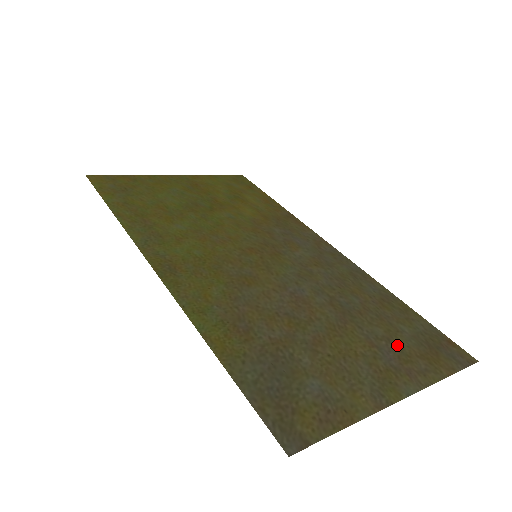
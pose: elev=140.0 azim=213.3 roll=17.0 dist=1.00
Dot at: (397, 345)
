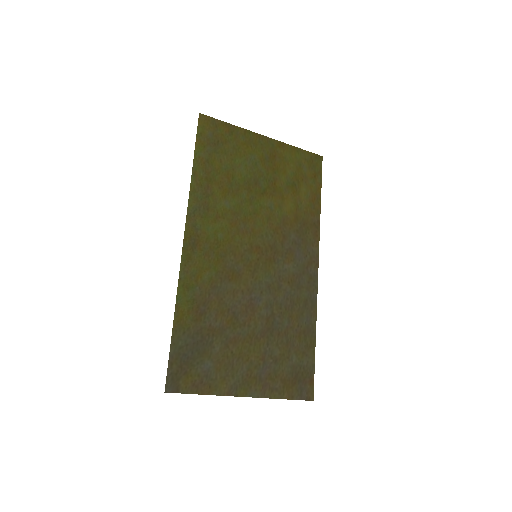
Dot at: (277, 366)
